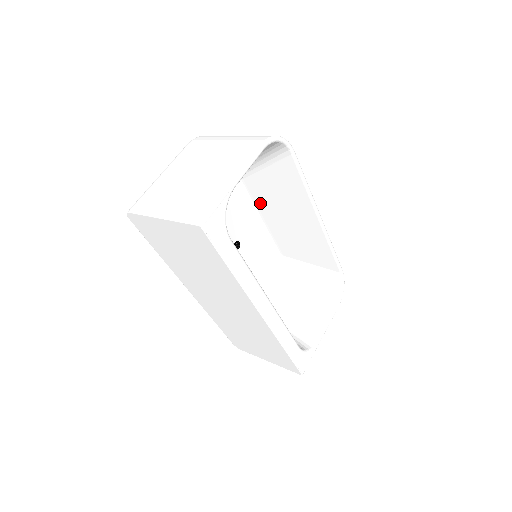
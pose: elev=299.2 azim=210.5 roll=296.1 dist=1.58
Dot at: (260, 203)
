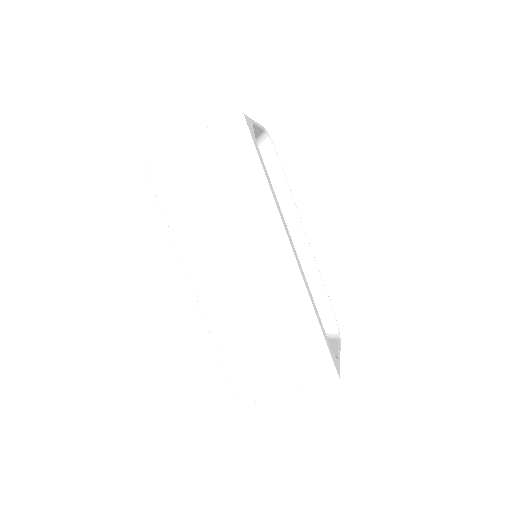
Dot at: occluded
